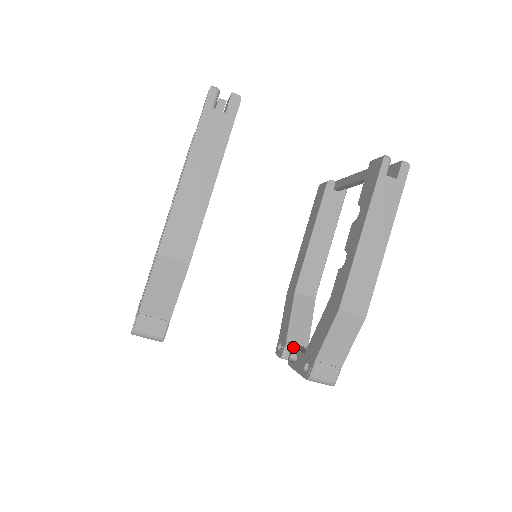
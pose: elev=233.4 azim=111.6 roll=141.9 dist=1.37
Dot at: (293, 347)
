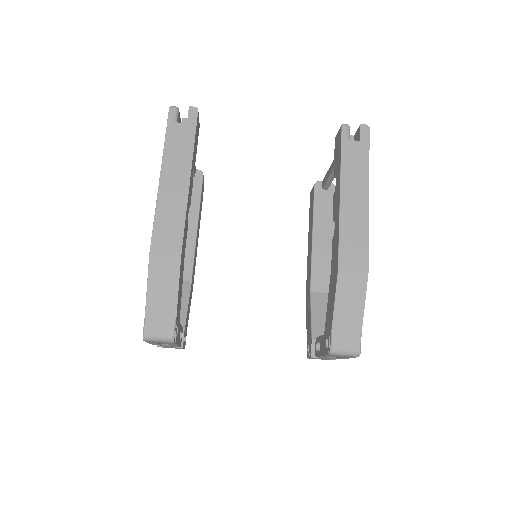
Dot at: (316, 338)
